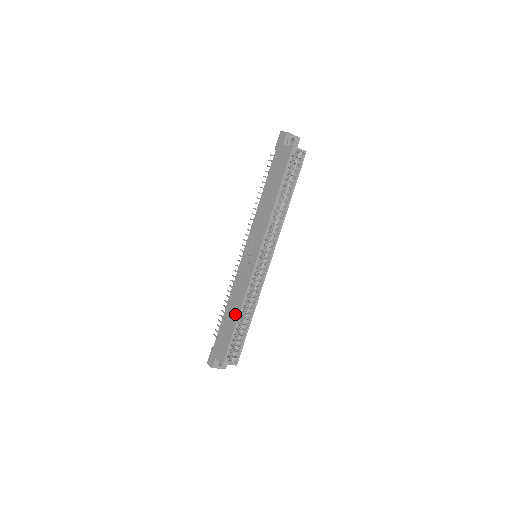
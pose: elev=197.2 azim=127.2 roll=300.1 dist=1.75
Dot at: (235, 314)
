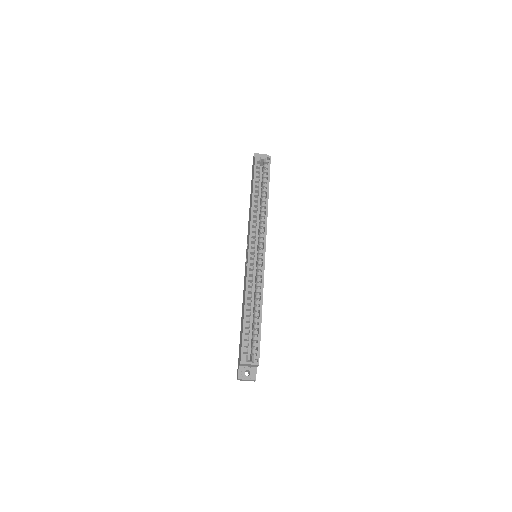
Dot at: (243, 309)
